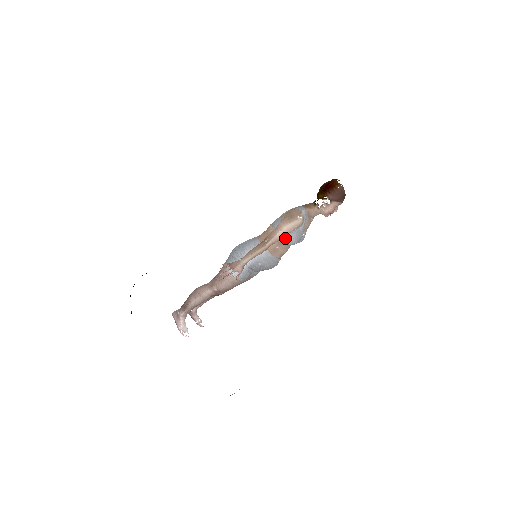
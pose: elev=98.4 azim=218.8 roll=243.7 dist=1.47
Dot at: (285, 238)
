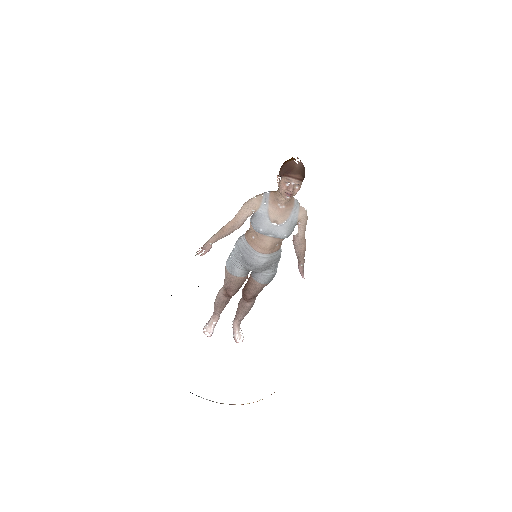
Dot at: (252, 223)
